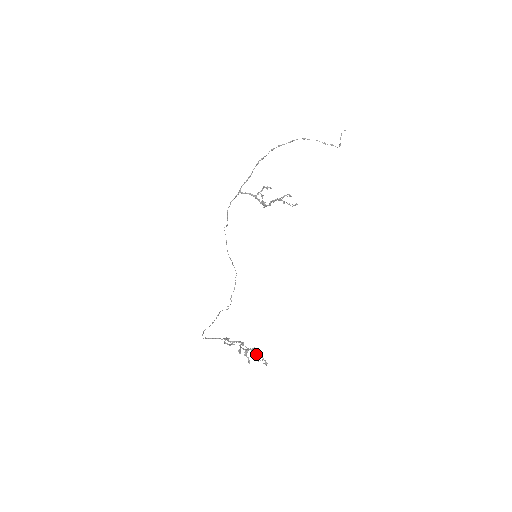
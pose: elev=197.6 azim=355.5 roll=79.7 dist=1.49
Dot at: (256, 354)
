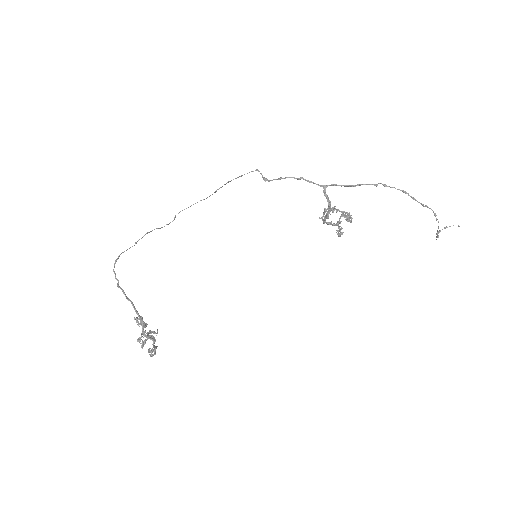
Dot at: (155, 353)
